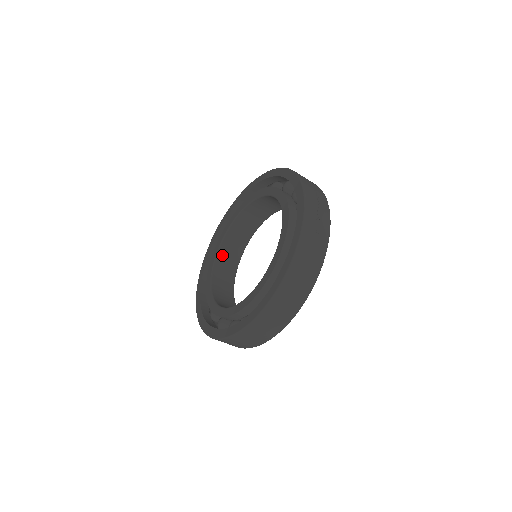
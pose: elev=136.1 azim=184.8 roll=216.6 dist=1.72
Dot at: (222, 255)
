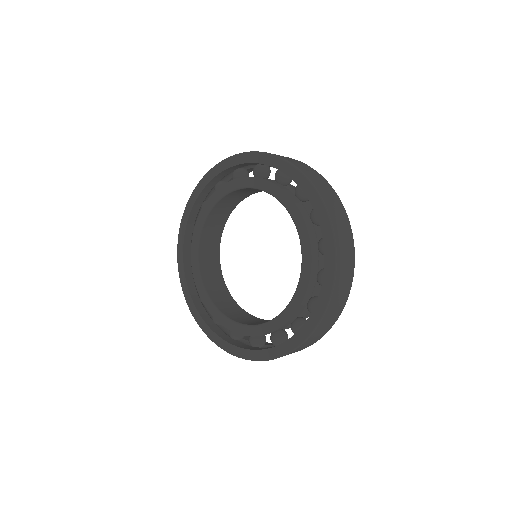
Dot at: (220, 305)
